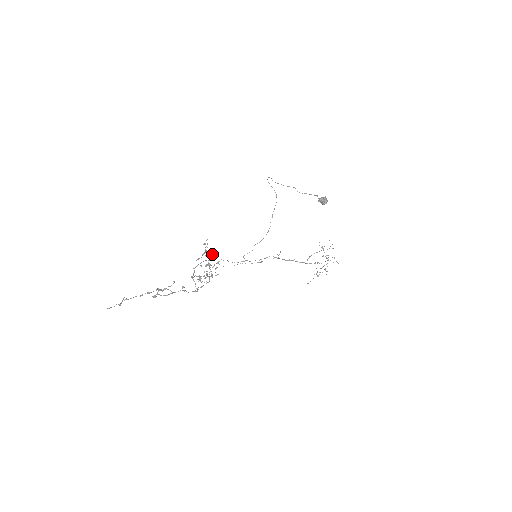
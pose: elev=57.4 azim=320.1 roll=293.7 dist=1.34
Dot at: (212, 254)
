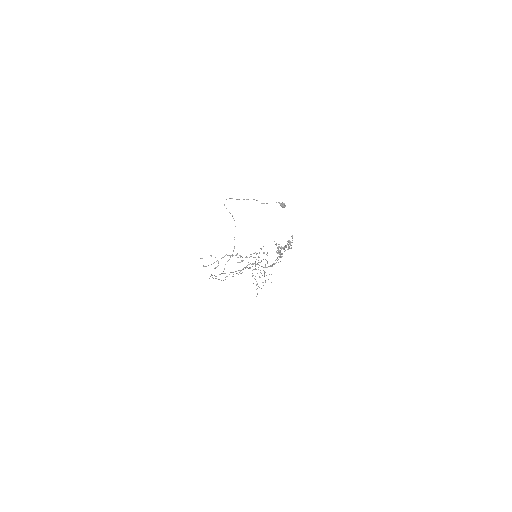
Dot at: (235, 255)
